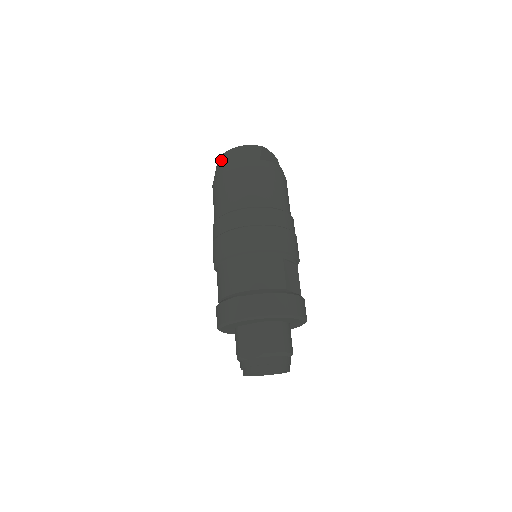
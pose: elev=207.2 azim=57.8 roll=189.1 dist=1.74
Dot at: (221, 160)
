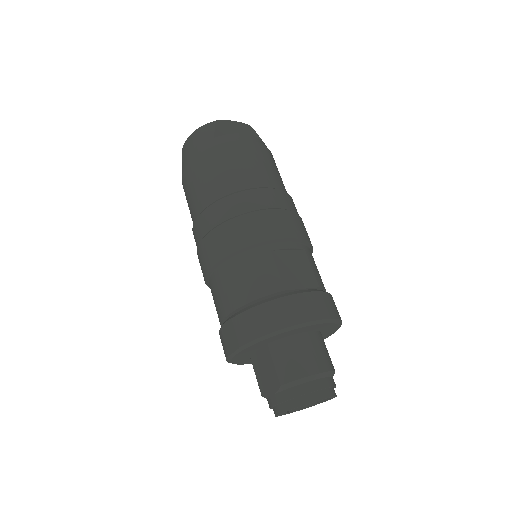
Dot at: occluded
